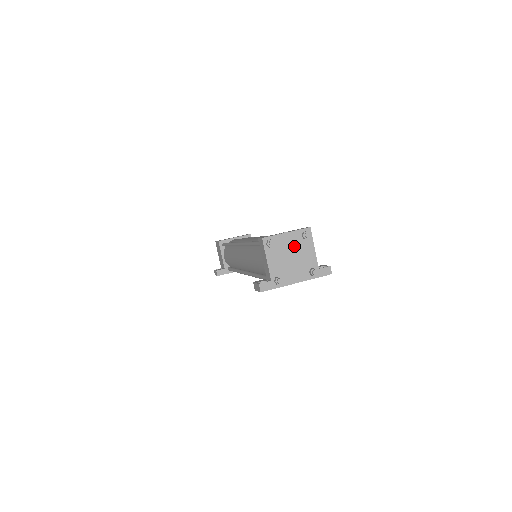
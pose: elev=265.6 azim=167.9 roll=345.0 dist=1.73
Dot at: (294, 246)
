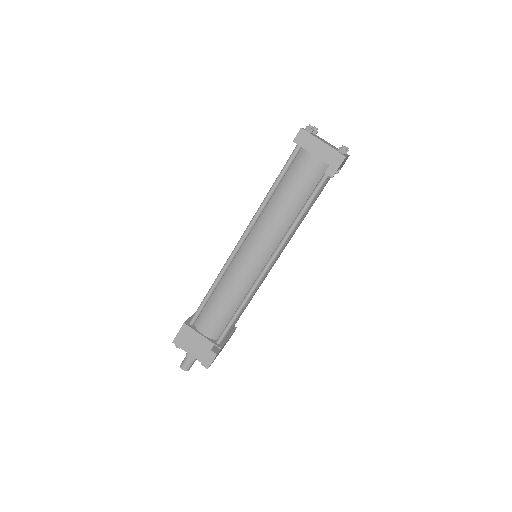
Dot at: (318, 137)
